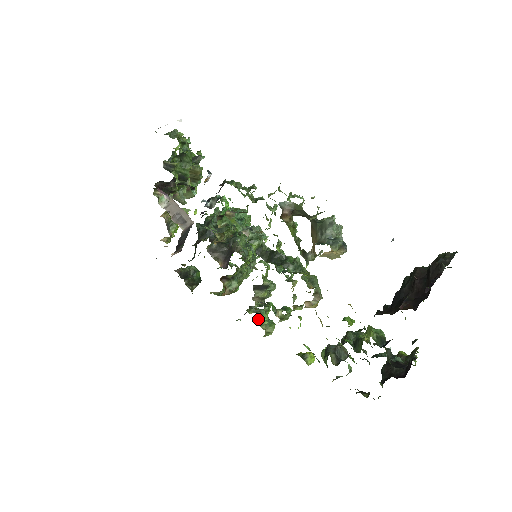
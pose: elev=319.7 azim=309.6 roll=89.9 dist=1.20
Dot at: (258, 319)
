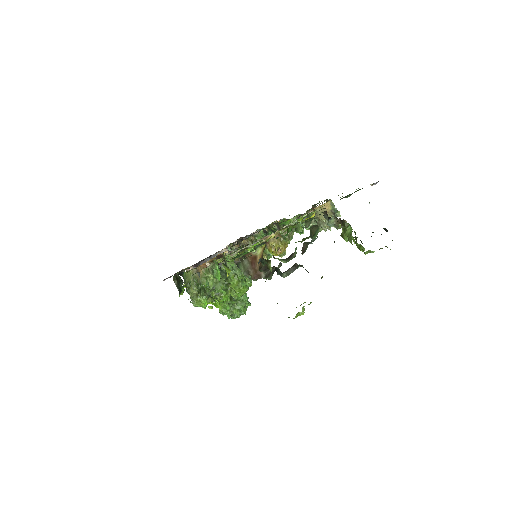
Dot at: occluded
